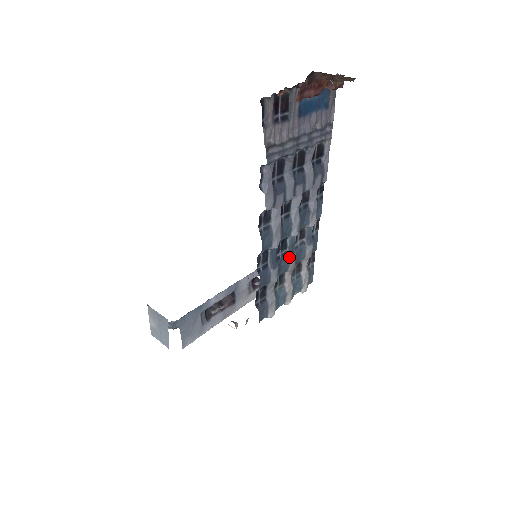
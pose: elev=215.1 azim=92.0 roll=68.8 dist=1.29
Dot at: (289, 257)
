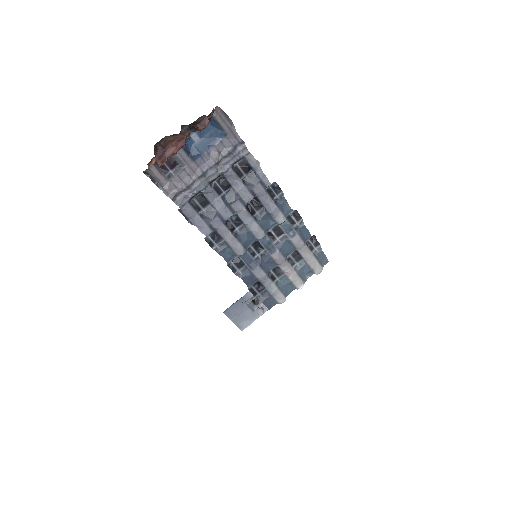
Dot at: (270, 254)
